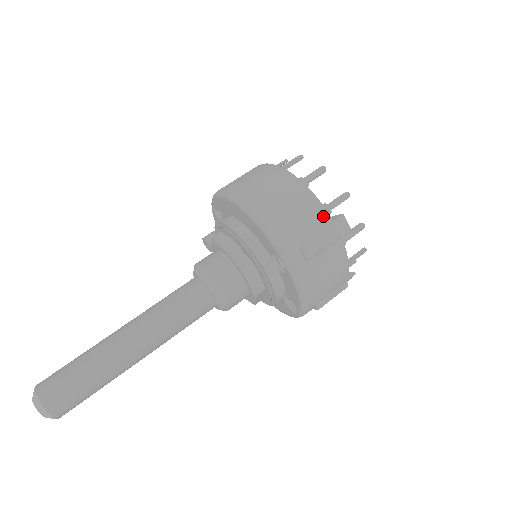
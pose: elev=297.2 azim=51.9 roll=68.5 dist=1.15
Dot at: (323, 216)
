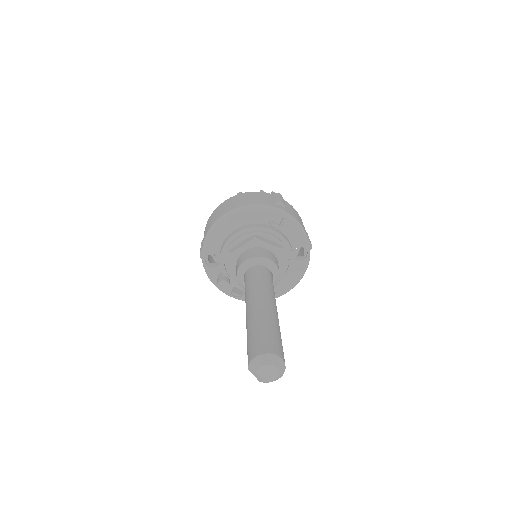
Dot at: (267, 194)
